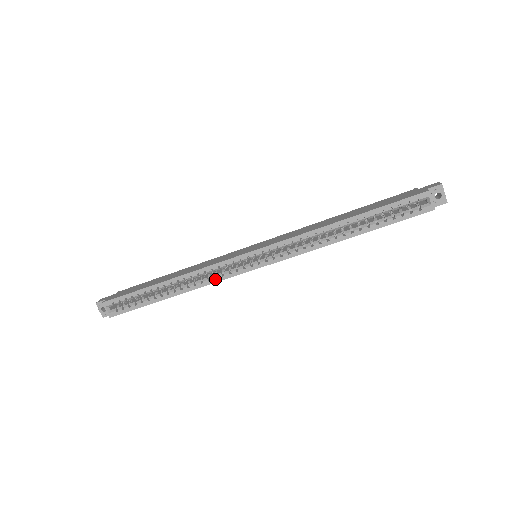
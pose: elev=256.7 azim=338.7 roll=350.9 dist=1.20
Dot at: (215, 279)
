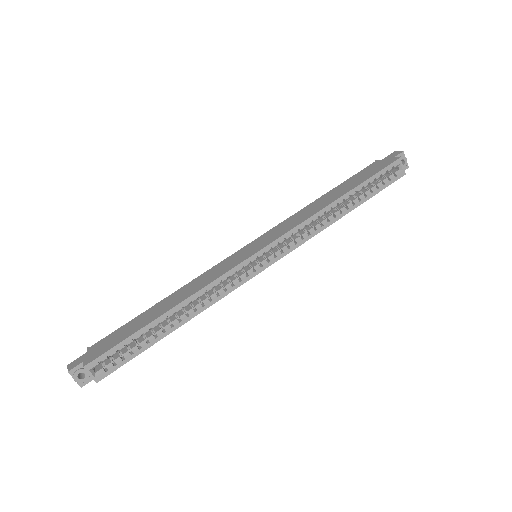
Dot at: (225, 292)
